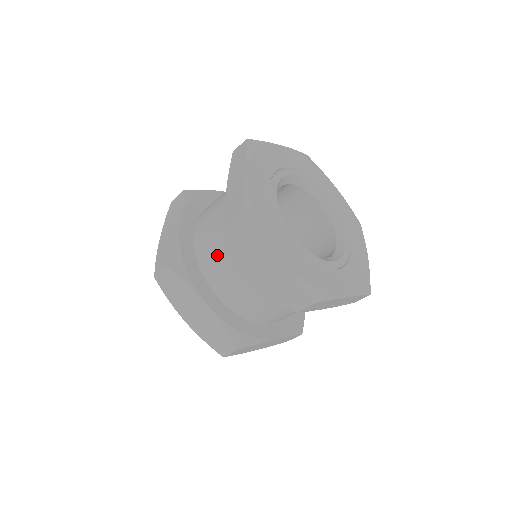
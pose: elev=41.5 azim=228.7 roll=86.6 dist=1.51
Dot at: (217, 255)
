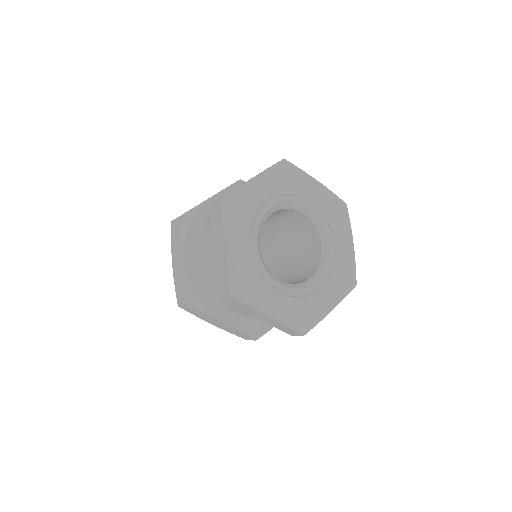
Dot at: (210, 229)
